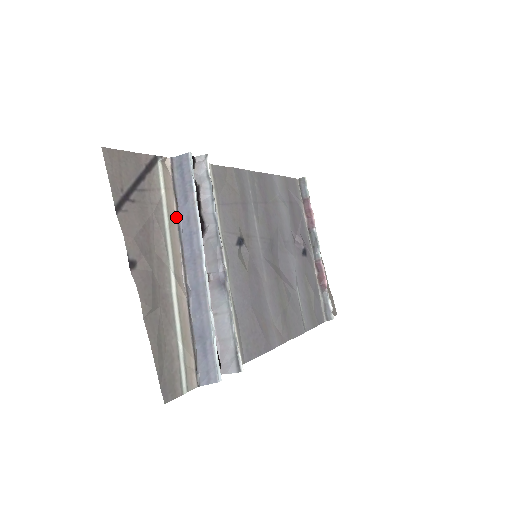
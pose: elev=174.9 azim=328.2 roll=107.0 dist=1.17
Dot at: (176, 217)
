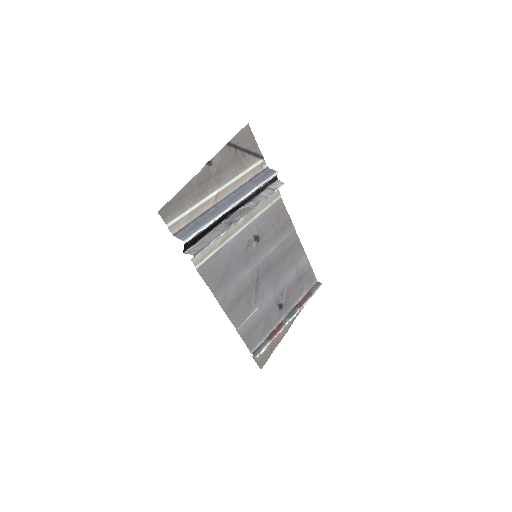
Dot at: (244, 183)
